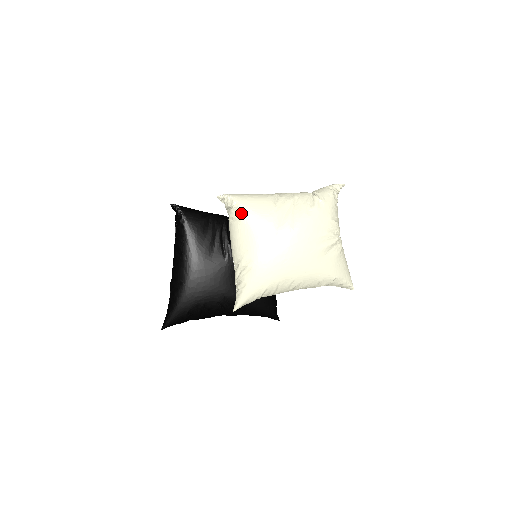
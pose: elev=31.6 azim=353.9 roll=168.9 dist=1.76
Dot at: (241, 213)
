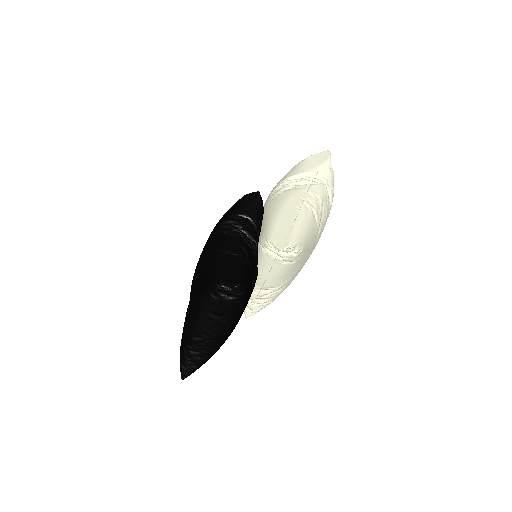
Dot at: (301, 255)
